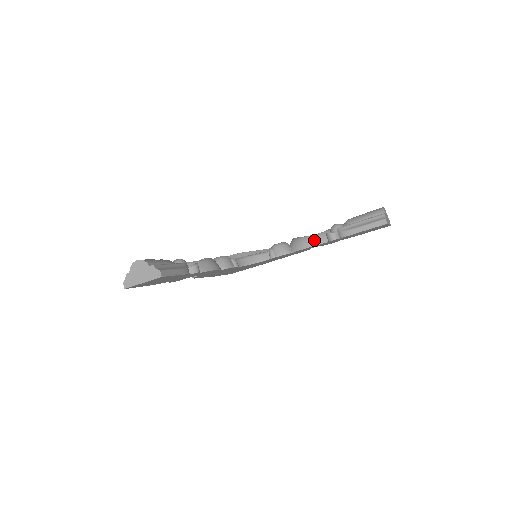
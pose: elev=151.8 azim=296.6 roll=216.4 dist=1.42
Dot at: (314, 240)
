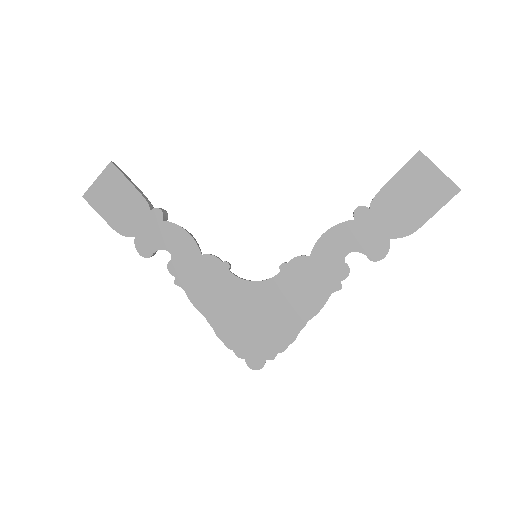
Dot at: (336, 227)
